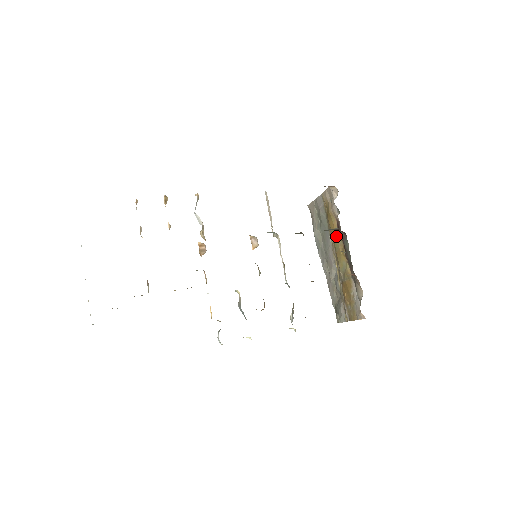
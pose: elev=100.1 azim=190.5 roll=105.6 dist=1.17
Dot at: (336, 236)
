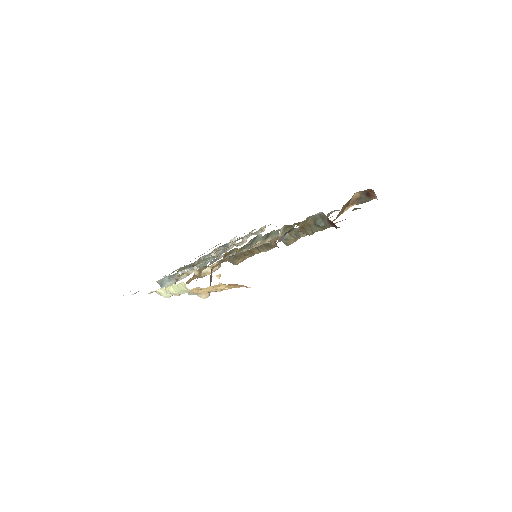
Dot at: occluded
